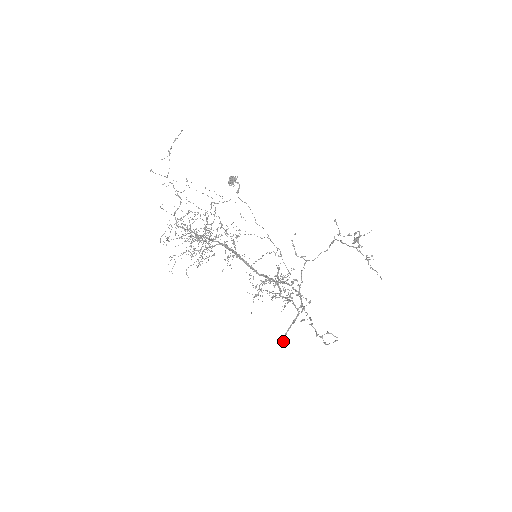
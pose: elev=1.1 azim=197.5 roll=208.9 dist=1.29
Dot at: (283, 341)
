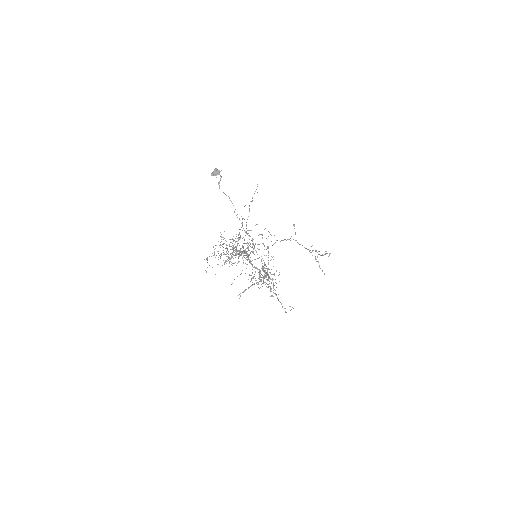
Dot at: occluded
